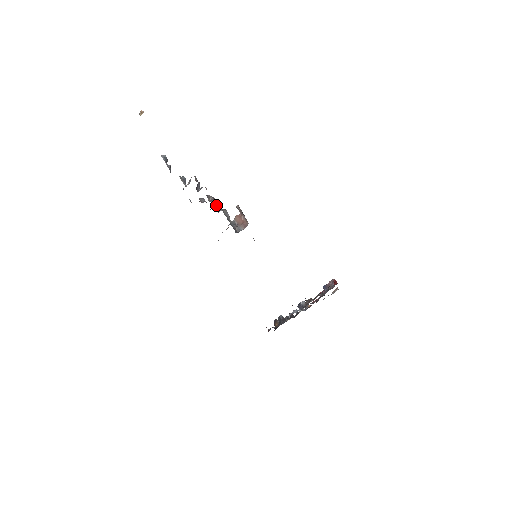
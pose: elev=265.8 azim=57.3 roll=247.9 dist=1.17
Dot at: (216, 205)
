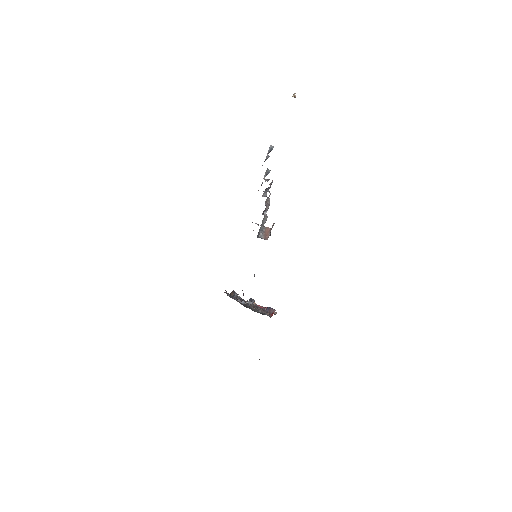
Dot at: (265, 209)
